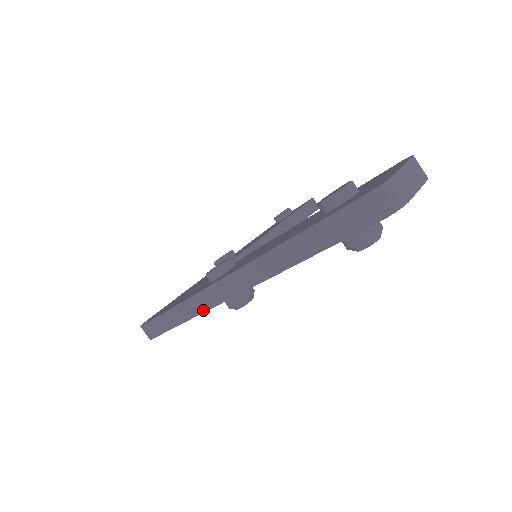
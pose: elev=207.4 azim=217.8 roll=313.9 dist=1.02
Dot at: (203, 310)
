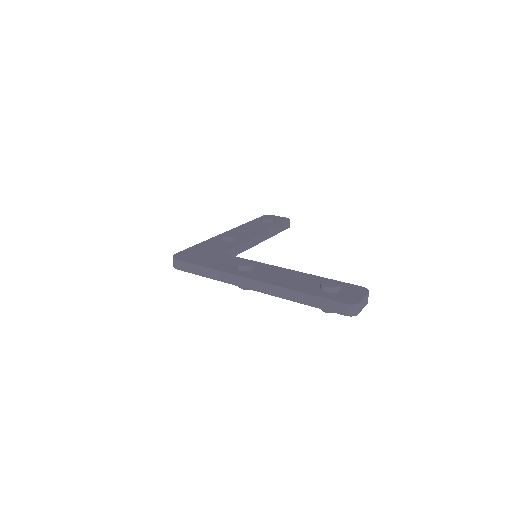
Dot at: (228, 282)
